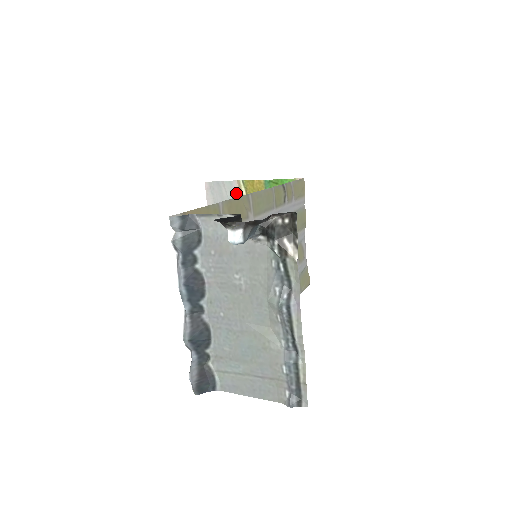
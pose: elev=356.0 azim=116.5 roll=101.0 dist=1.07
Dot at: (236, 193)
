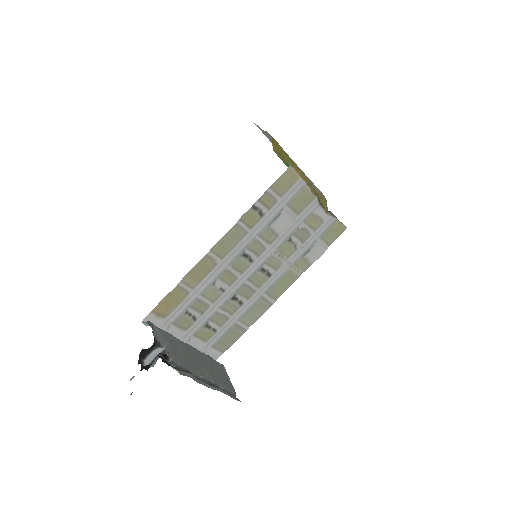
Dot at: occluded
